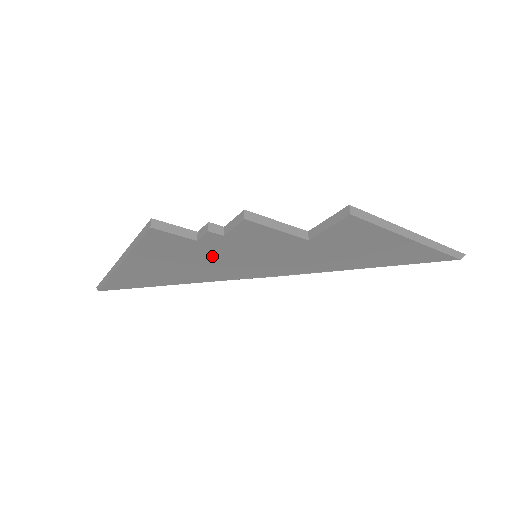
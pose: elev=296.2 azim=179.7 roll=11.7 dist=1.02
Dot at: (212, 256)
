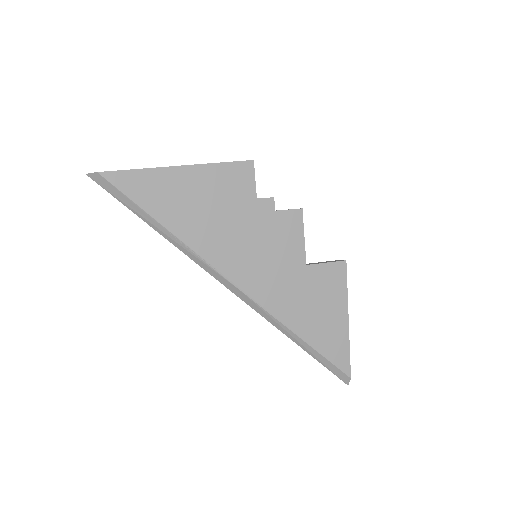
Dot at: (241, 223)
